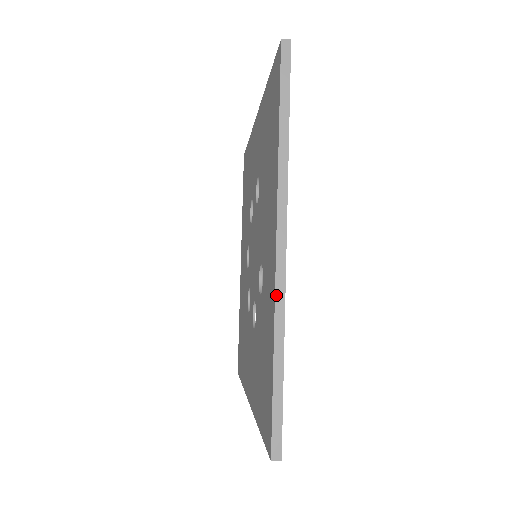
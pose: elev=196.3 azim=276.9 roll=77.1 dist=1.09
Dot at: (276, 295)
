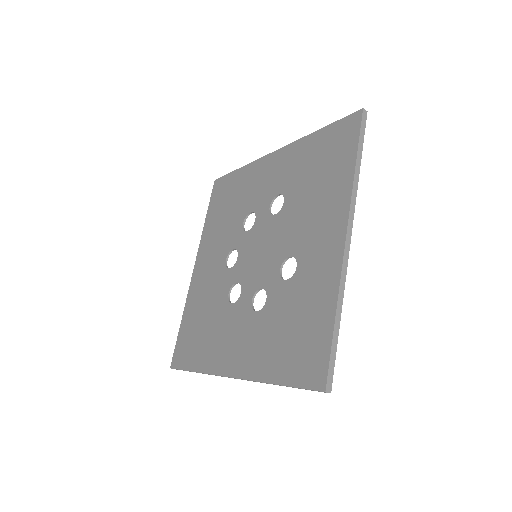
Dot at: (342, 271)
